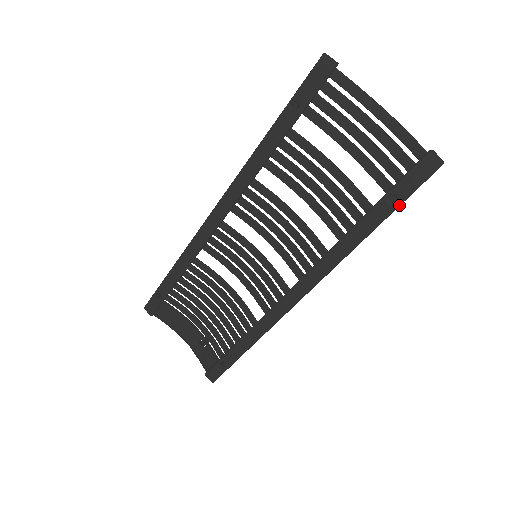
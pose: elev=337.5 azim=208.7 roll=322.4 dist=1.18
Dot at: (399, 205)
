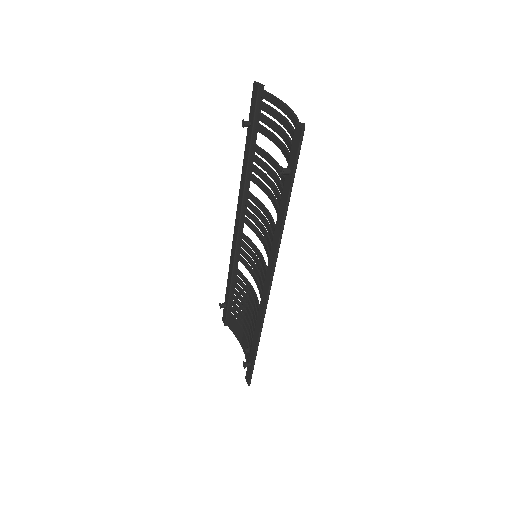
Dot at: (292, 177)
